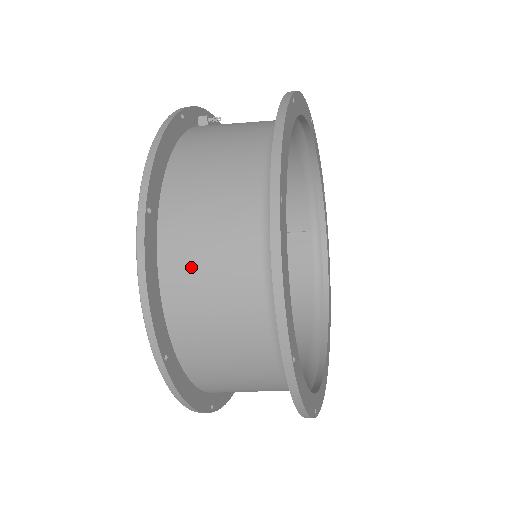
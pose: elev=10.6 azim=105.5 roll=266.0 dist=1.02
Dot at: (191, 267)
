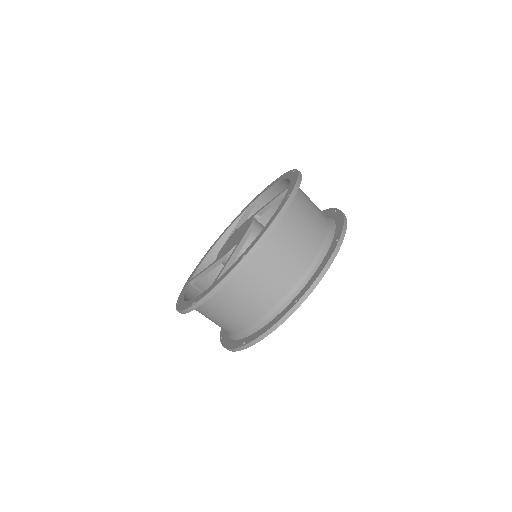
Dot at: (305, 196)
